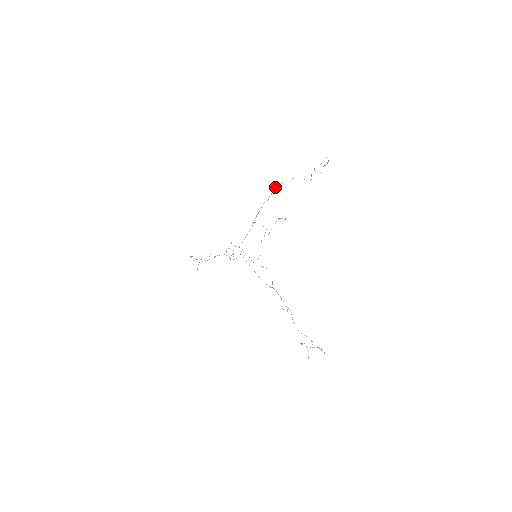
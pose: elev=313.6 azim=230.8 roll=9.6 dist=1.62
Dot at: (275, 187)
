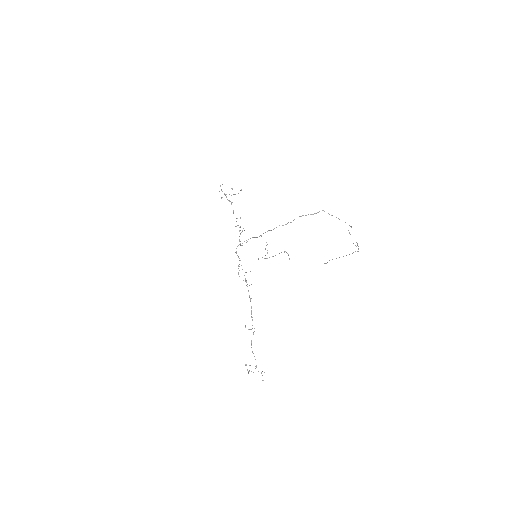
Dot at: occluded
